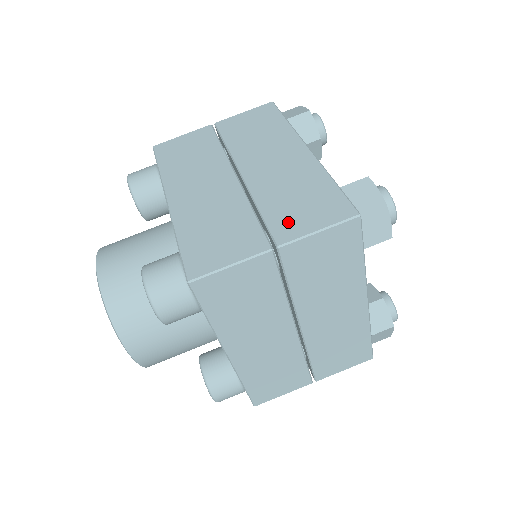
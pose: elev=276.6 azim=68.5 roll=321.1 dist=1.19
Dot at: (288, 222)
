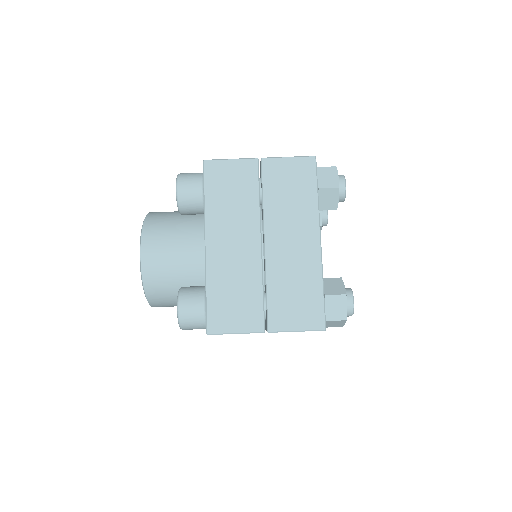
Dot at: occluded
